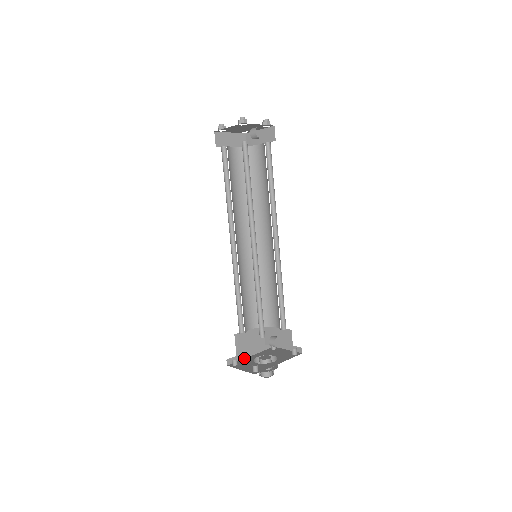
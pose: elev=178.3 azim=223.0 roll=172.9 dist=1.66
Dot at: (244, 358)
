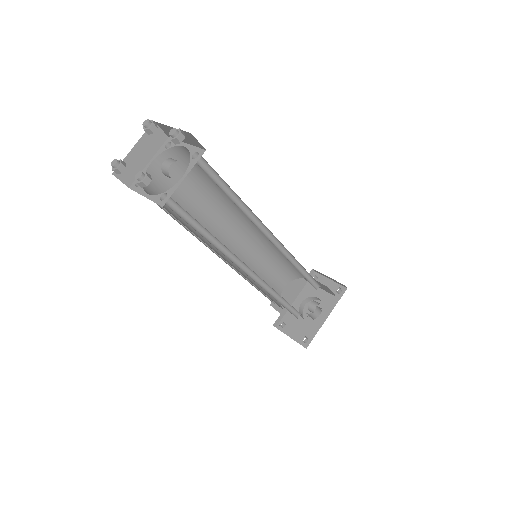
Dot at: occluded
